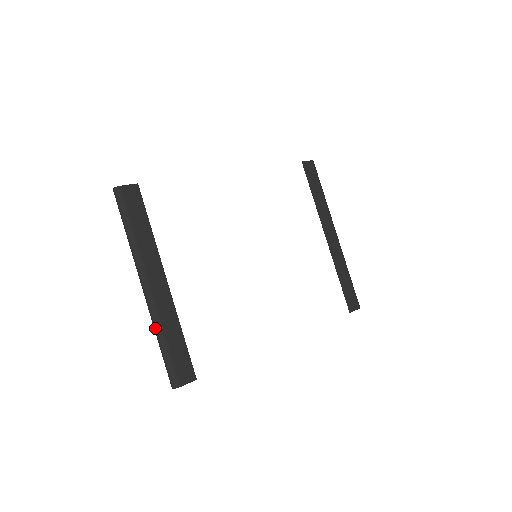
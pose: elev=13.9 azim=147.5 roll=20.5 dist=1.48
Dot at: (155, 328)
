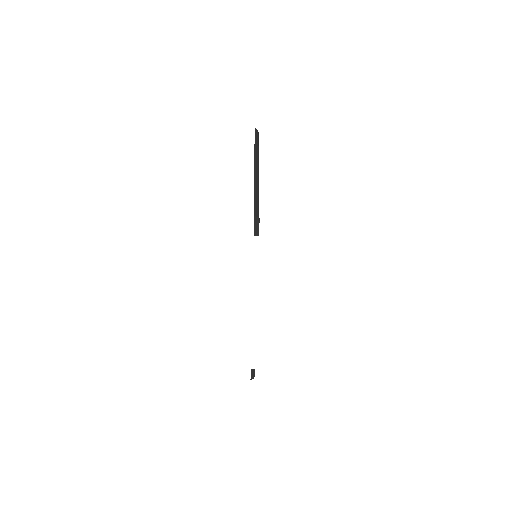
Dot at: (256, 184)
